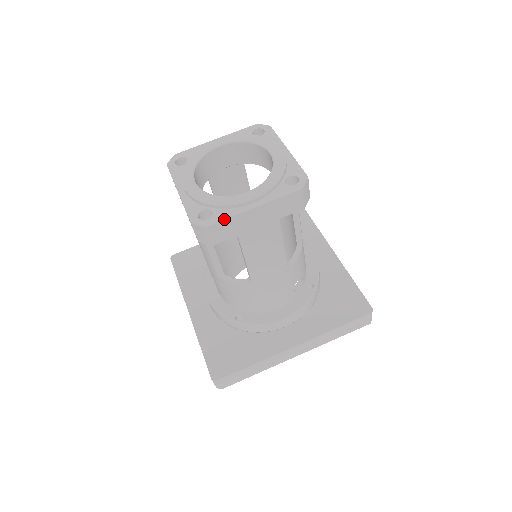
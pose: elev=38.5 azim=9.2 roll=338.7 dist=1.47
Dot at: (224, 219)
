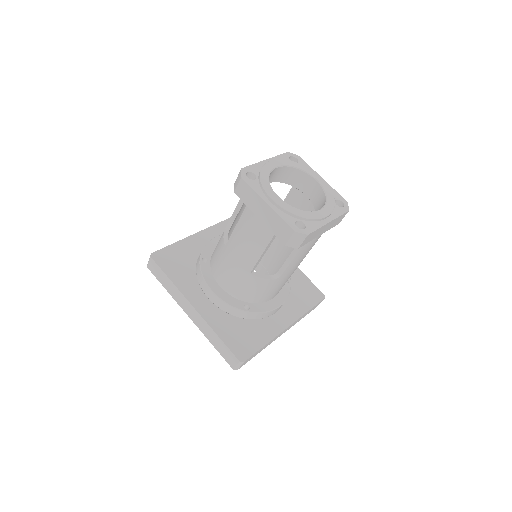
Dot at: (316, 229)
